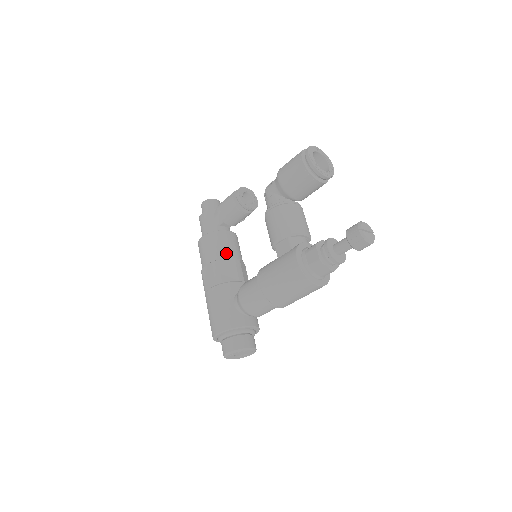
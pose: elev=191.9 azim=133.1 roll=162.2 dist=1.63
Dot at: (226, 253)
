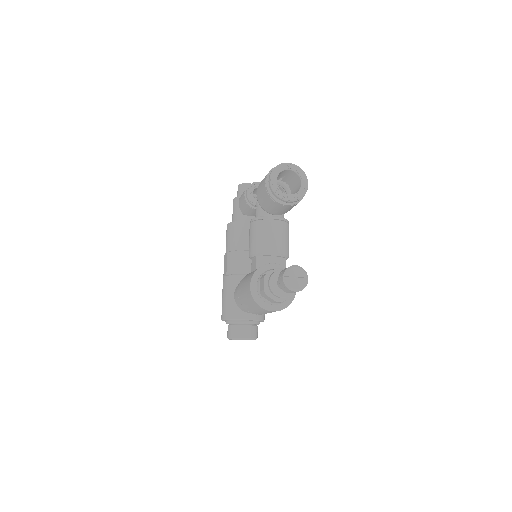
Dot at: (240, 245)
